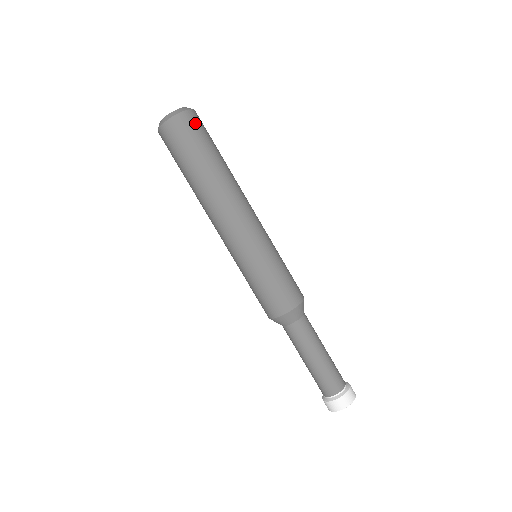
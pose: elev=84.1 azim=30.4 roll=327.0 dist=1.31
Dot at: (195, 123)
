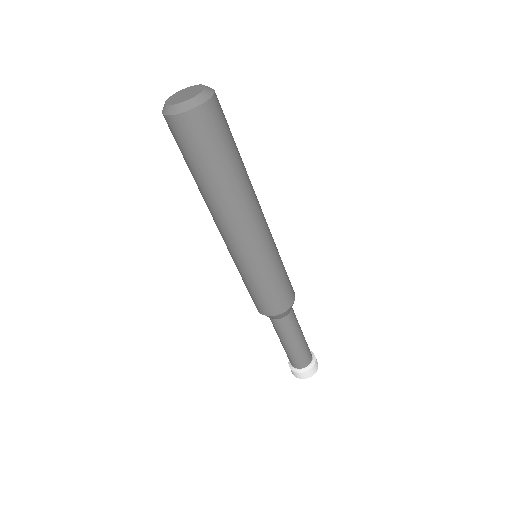
Dot at: (199, 128)
